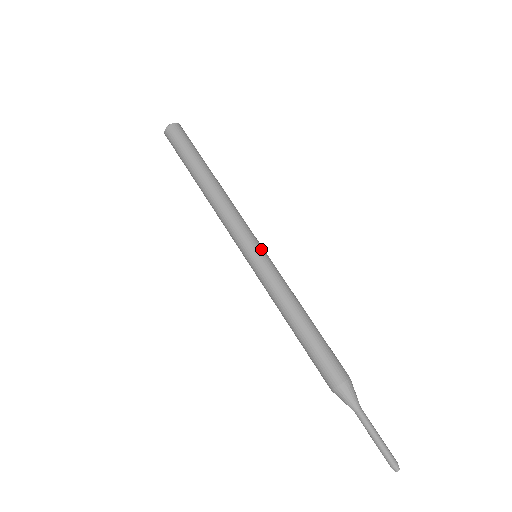
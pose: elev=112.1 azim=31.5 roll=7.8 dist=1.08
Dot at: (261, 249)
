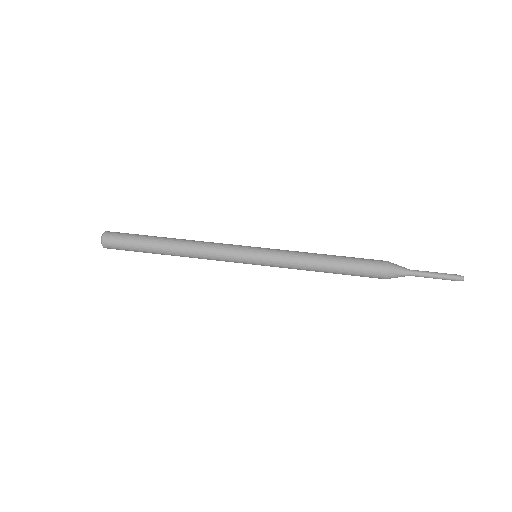
Dot at: (255, 251)
